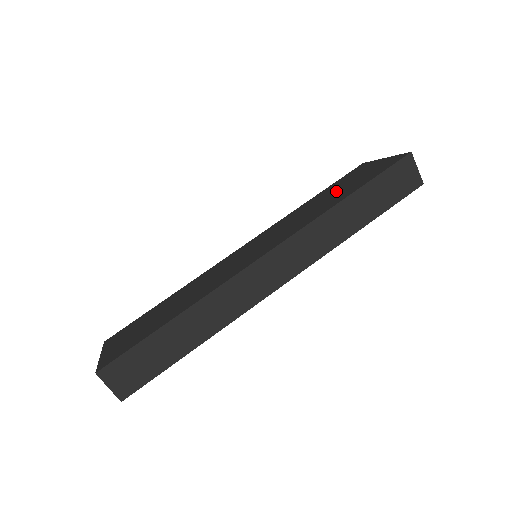
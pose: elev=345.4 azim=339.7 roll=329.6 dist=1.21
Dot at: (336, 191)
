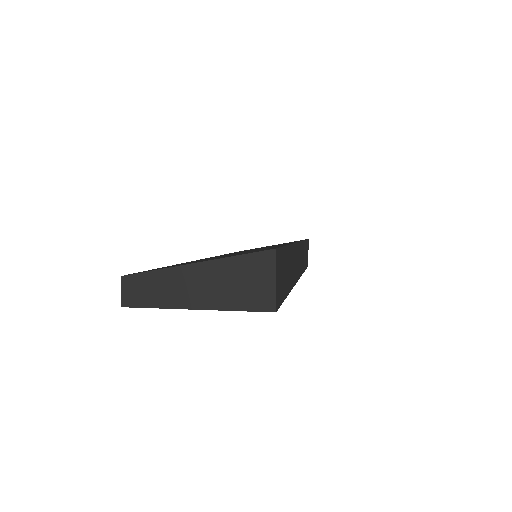
Dot at: occluded
